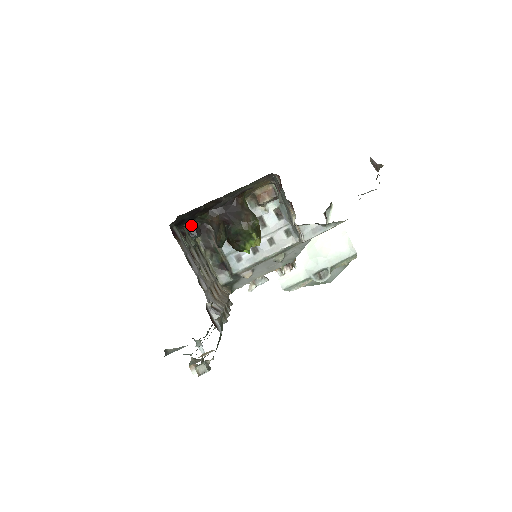
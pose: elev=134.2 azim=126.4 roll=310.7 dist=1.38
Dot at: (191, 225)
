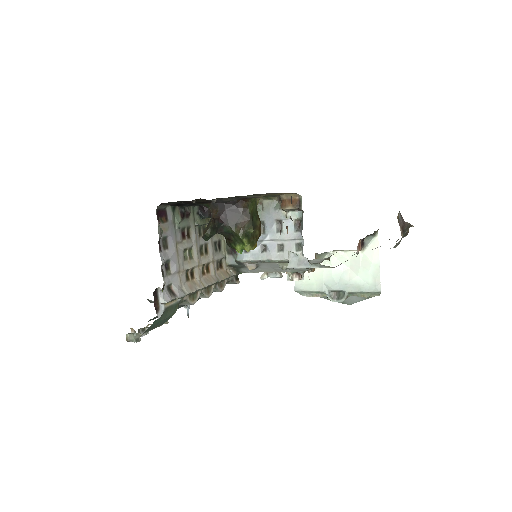
Dot at: (202, 206)
